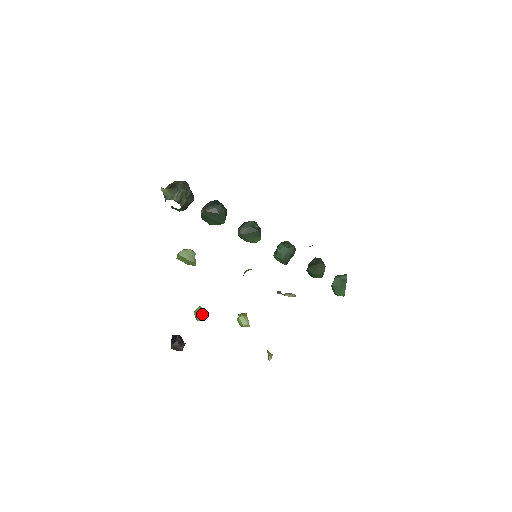
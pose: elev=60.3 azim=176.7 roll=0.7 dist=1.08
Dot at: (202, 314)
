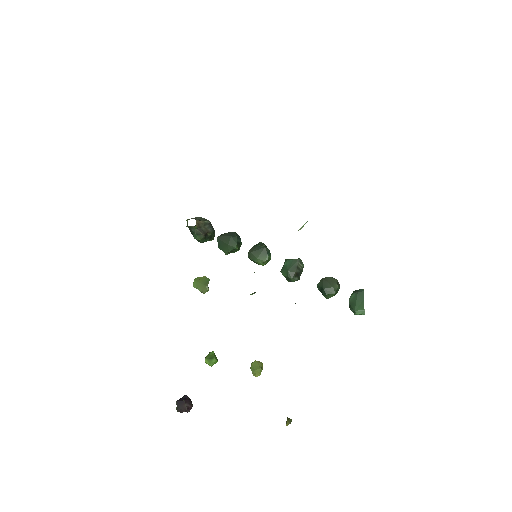
Dot at: (212, 357)
